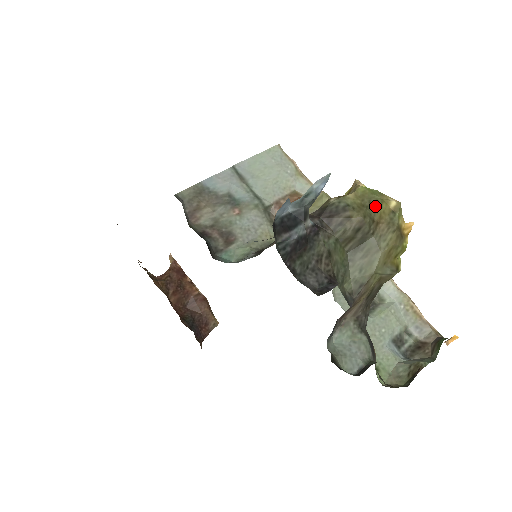
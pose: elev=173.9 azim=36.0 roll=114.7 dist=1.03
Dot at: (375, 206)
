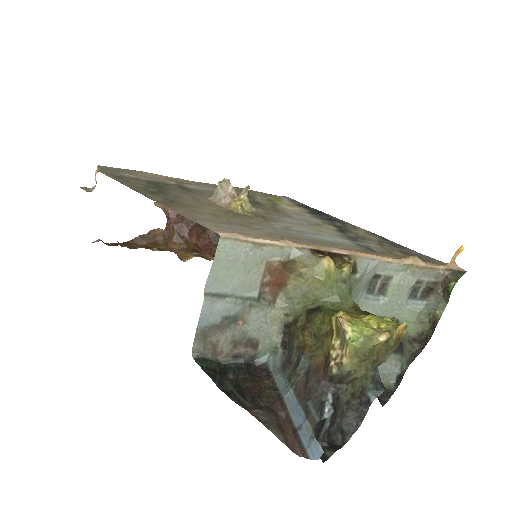
Dot at: (370, 354)
